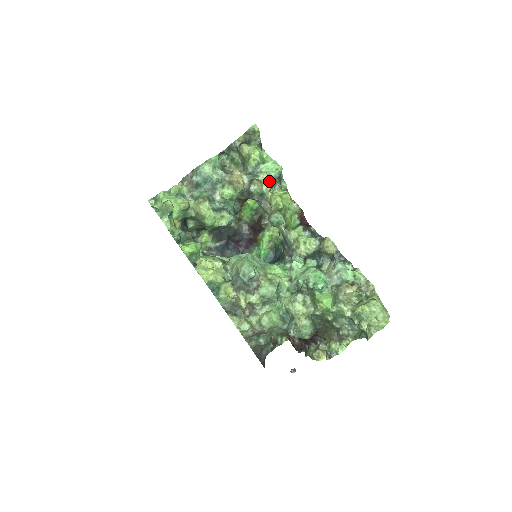
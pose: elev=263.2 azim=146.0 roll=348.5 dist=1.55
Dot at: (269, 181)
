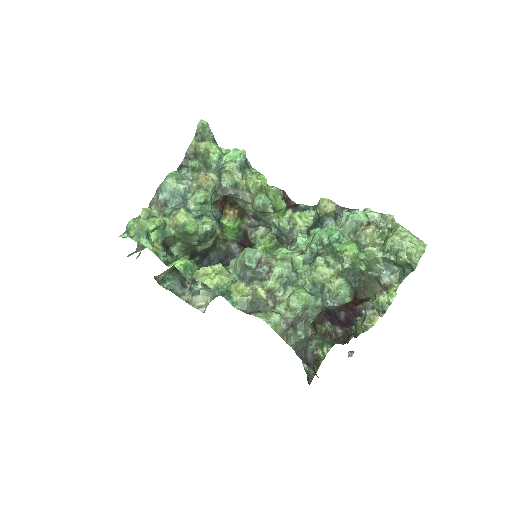
Dot at: (237, 168)
